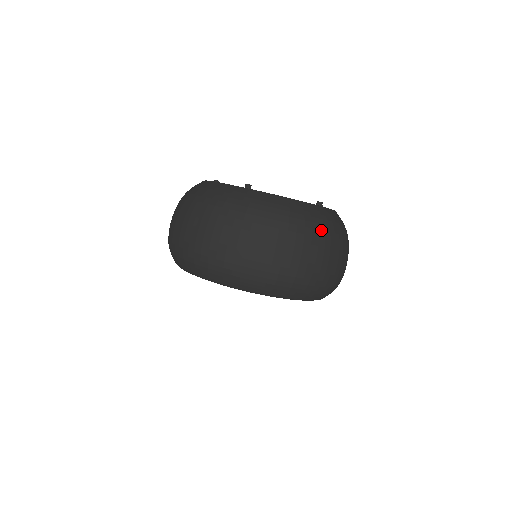
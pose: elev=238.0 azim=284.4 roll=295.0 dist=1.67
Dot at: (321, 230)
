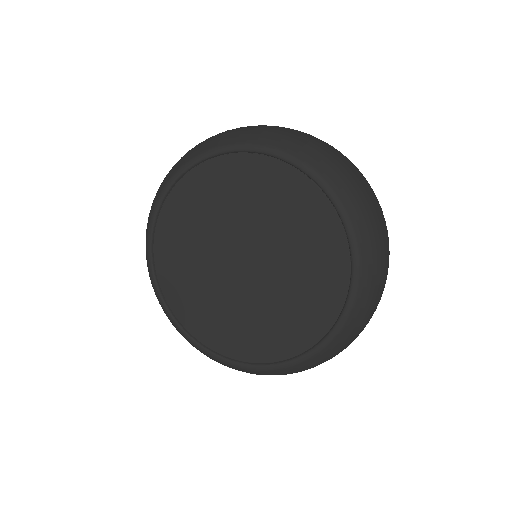
Dot at: occluded
